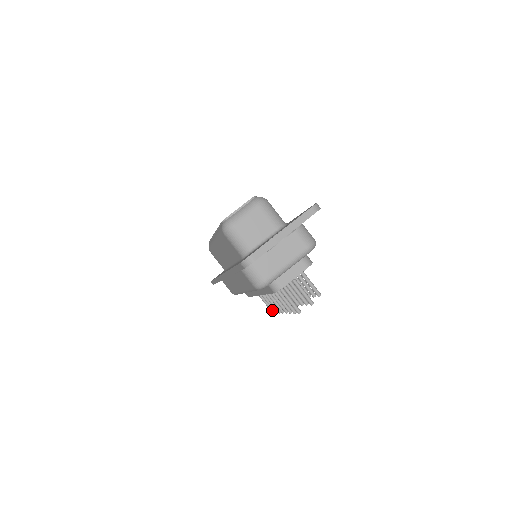
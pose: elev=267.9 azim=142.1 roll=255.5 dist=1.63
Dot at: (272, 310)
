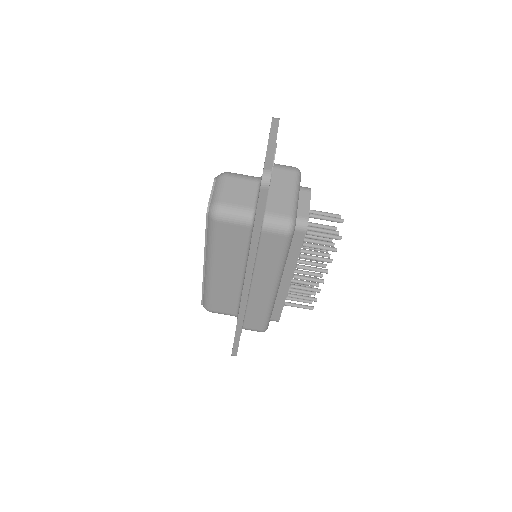
Dot at: (310, 307)
